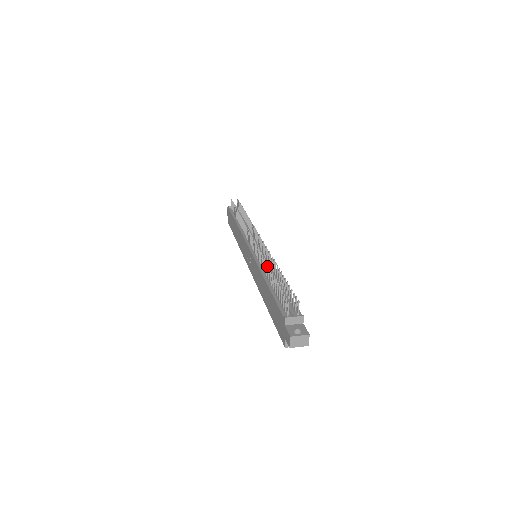
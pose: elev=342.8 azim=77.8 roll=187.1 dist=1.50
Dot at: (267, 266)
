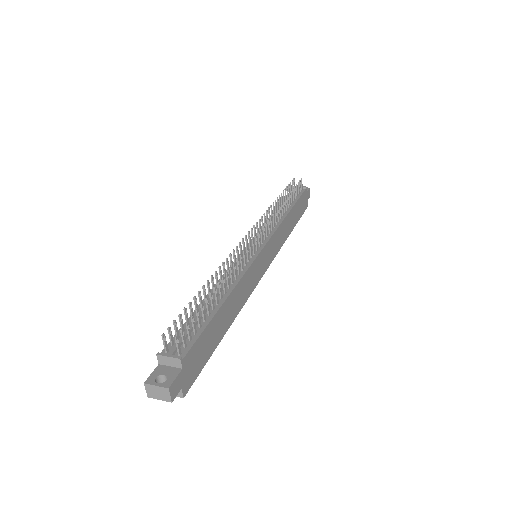
Dot at: (216, 275)
